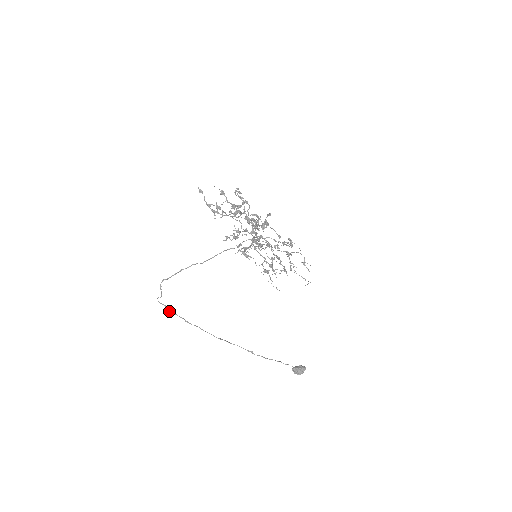
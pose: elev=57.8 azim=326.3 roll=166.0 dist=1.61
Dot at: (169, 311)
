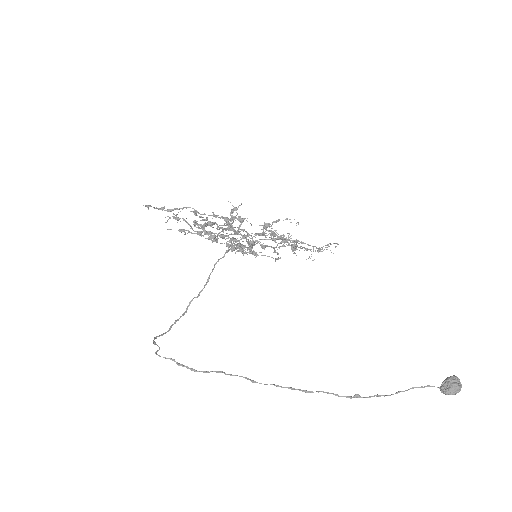
Dot at: (182, 366)
